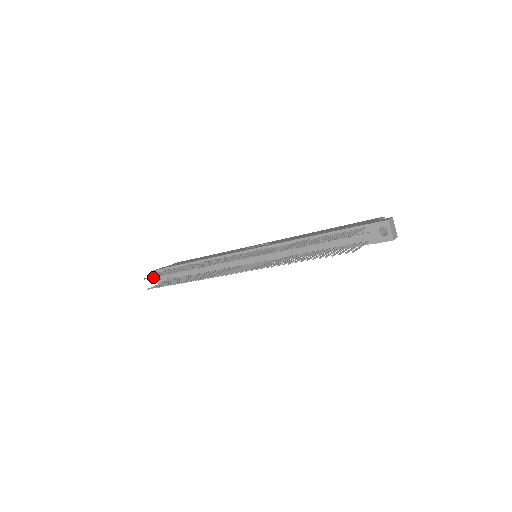
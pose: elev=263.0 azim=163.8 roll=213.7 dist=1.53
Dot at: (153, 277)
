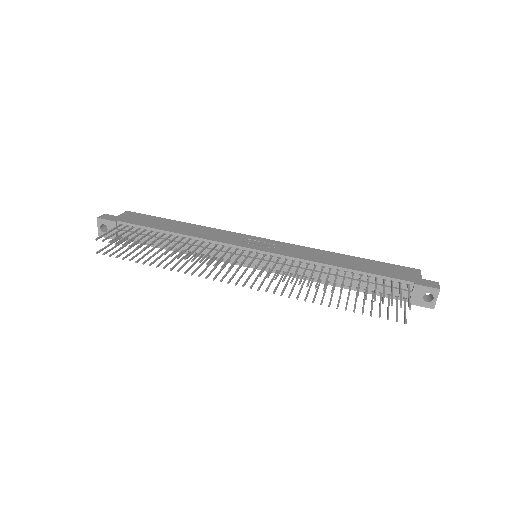
Dot at: (110, 242)
